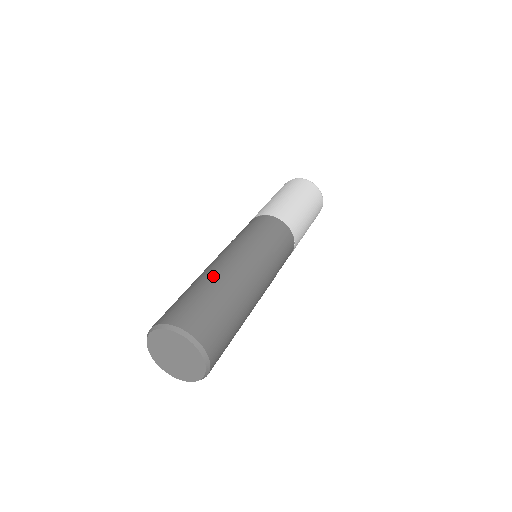
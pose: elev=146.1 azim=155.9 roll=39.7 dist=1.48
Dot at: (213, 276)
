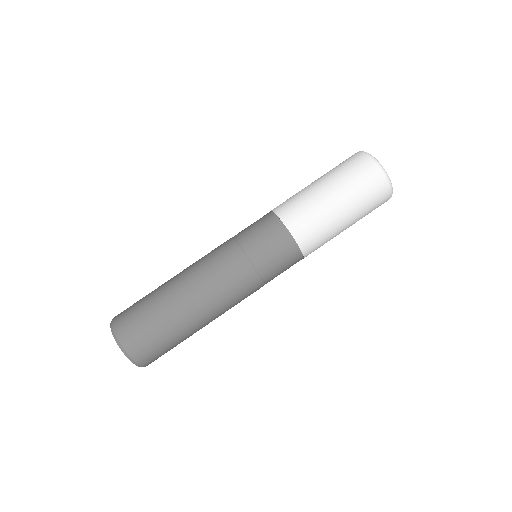
Dot at: (170, 283)
